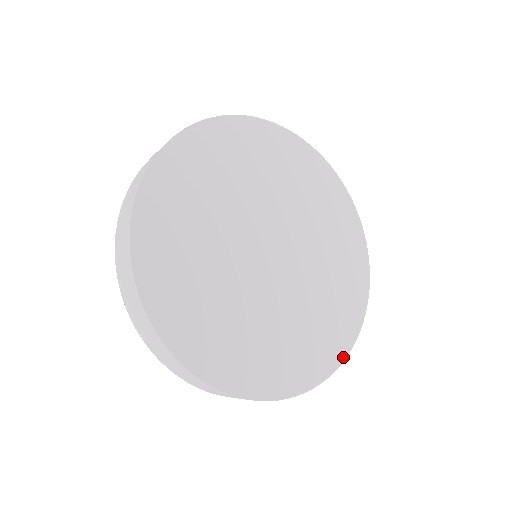
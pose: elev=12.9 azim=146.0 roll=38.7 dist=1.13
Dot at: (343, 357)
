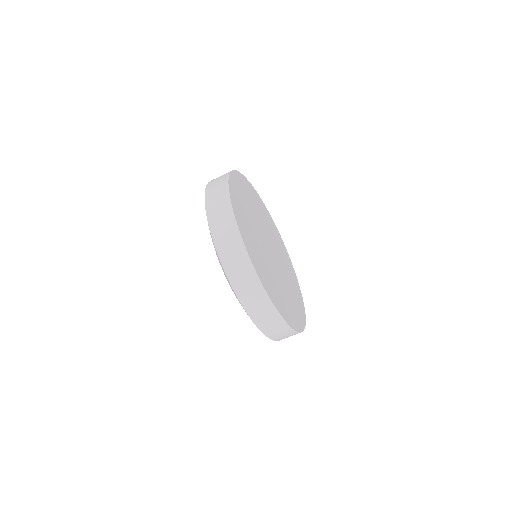
Dot at: (305, 318)
